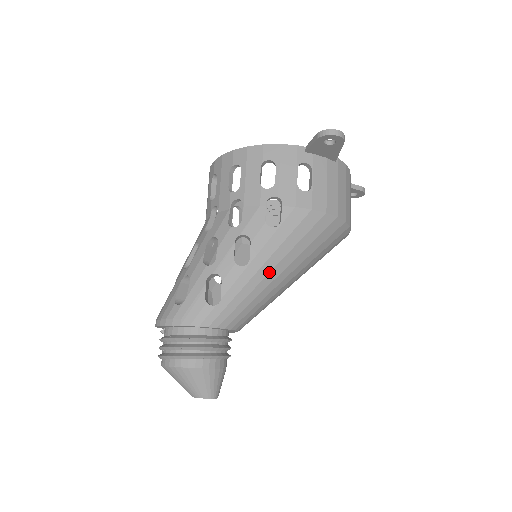
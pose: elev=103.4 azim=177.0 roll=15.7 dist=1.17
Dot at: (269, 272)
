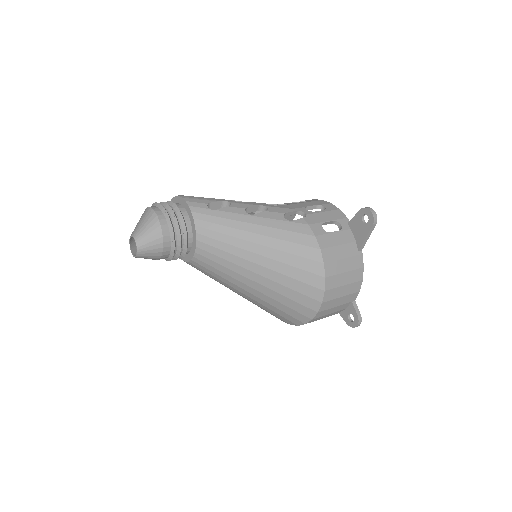
Dot at: (253, 232)
